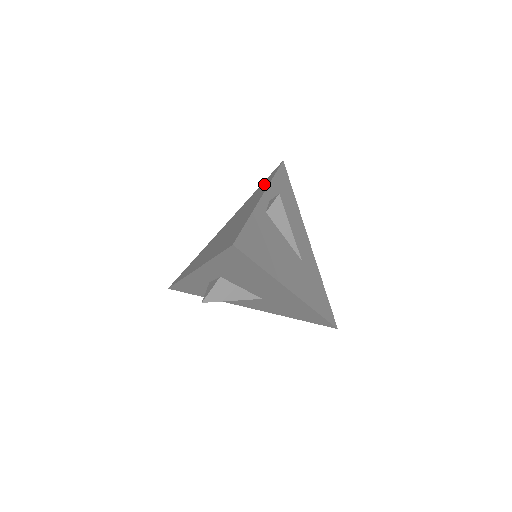
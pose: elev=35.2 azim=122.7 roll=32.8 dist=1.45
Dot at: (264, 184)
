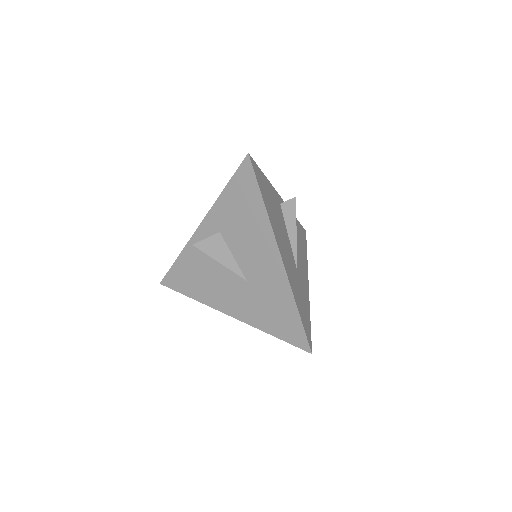
Dot at: occluded
